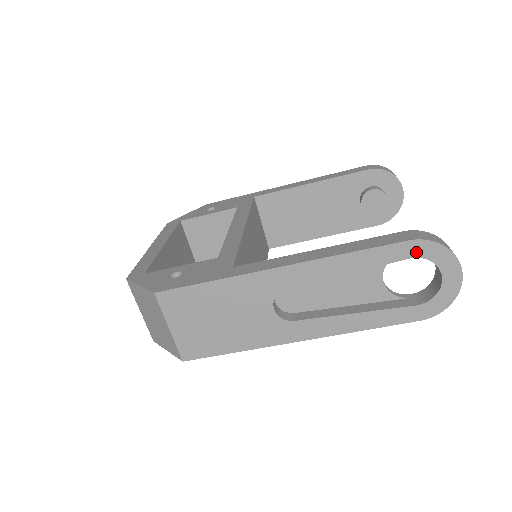
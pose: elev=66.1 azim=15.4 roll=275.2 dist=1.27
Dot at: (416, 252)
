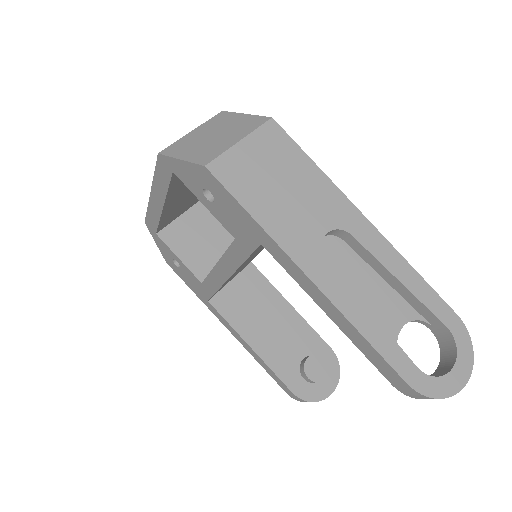
Dot at: (454, 328)
